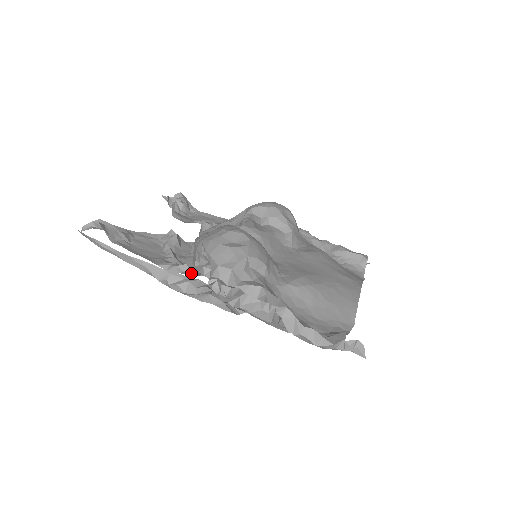
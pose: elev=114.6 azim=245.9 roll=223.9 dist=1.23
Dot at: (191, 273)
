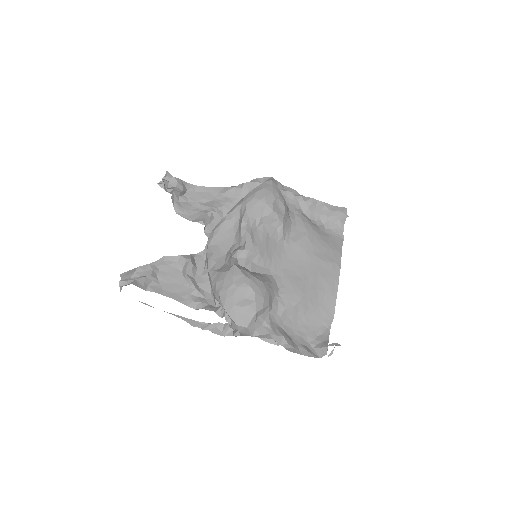
Dot at: occluded
